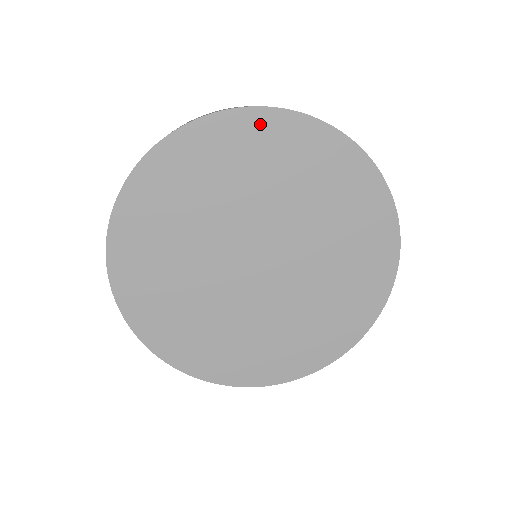
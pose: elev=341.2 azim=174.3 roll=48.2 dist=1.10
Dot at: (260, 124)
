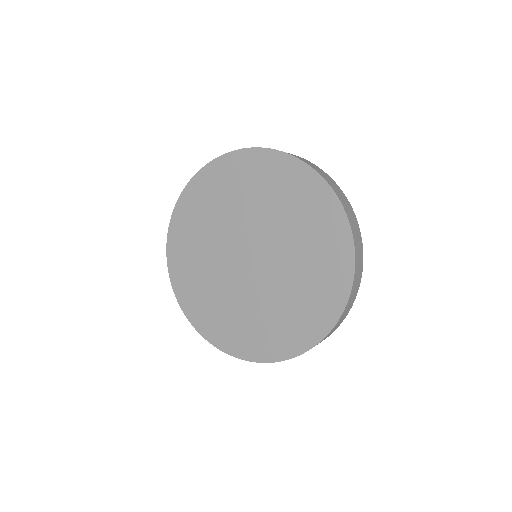
Dot at: (274, 162)
